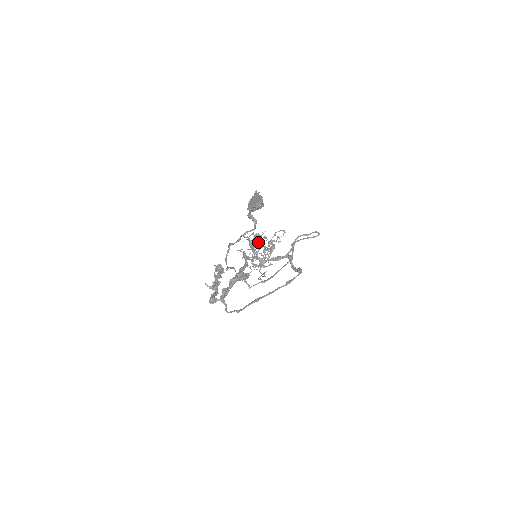
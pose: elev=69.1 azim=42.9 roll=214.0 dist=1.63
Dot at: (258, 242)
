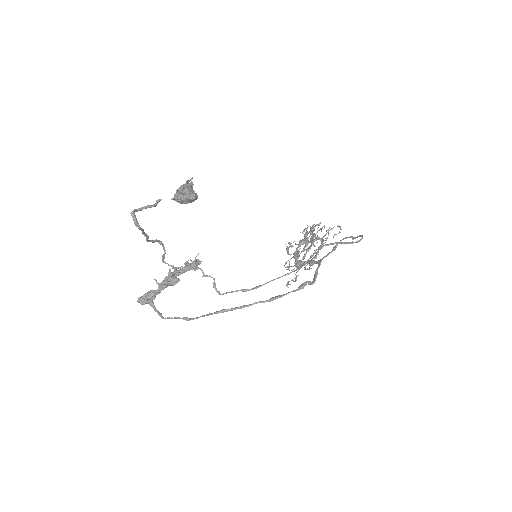
Dot at: (305, 237)
